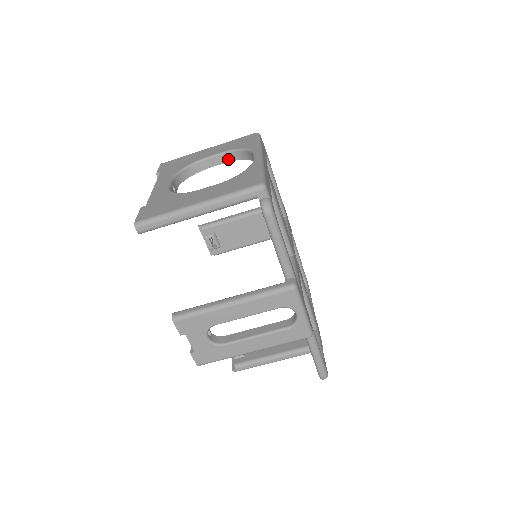
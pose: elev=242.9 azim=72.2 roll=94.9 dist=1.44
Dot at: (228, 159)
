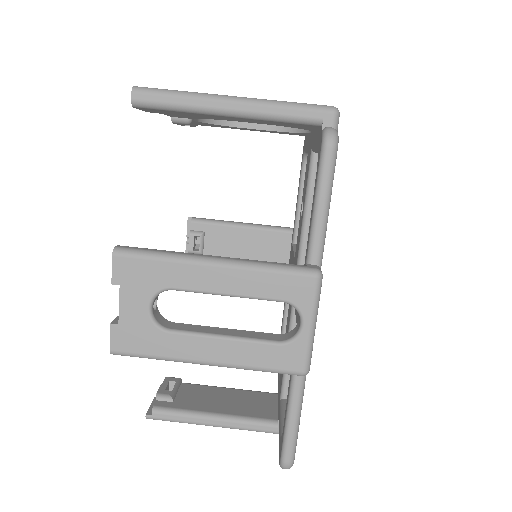
Dot at: (273, 127)
